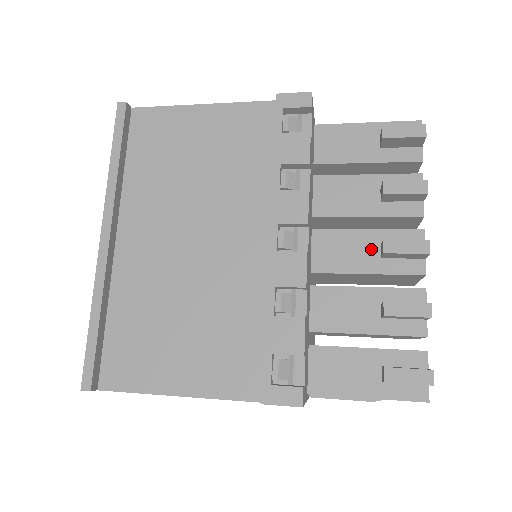
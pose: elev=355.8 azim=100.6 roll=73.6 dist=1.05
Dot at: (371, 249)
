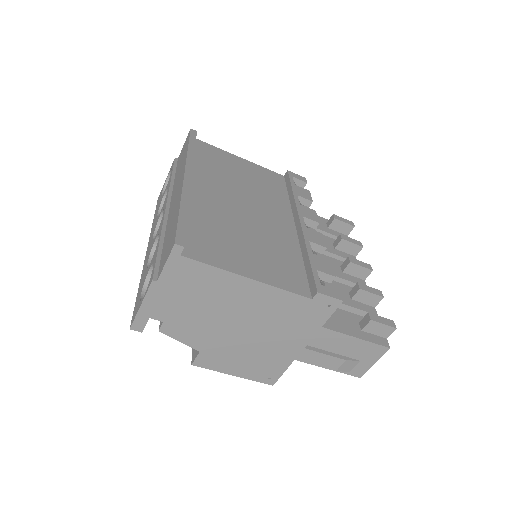
Dot at: (336, 266)
